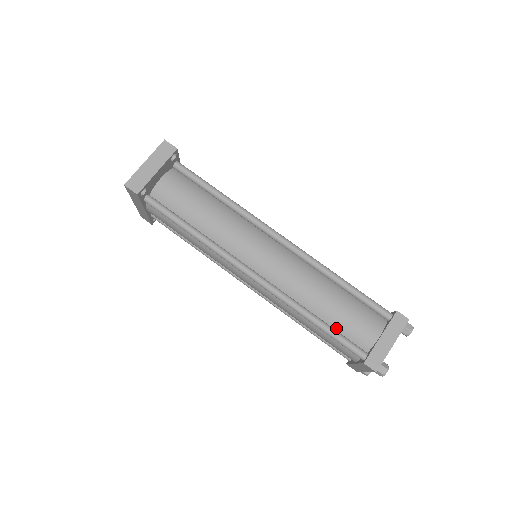
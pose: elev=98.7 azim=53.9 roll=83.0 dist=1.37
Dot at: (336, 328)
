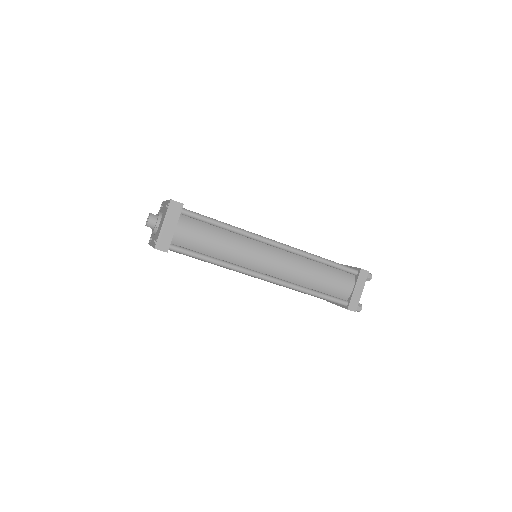
Dot at: (325, 292)
